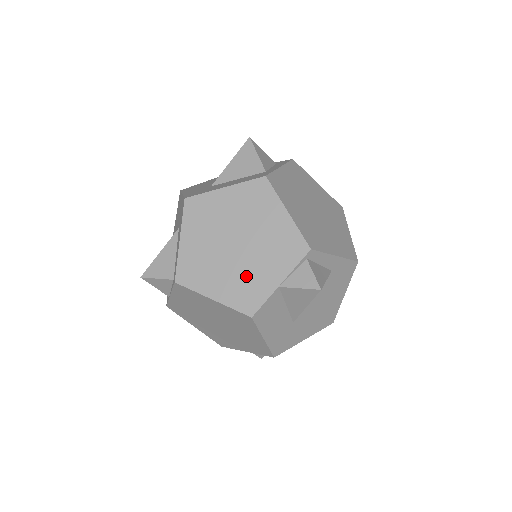
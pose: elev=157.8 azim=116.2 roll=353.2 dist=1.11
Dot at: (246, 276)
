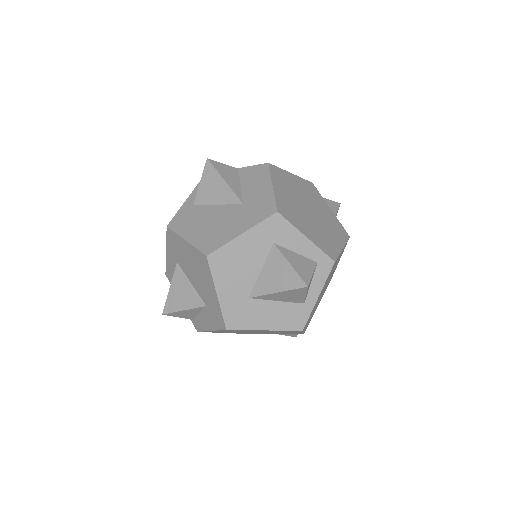
Dot at: occluded
